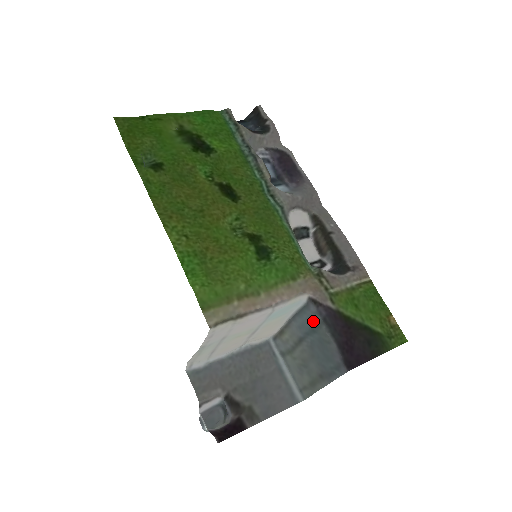
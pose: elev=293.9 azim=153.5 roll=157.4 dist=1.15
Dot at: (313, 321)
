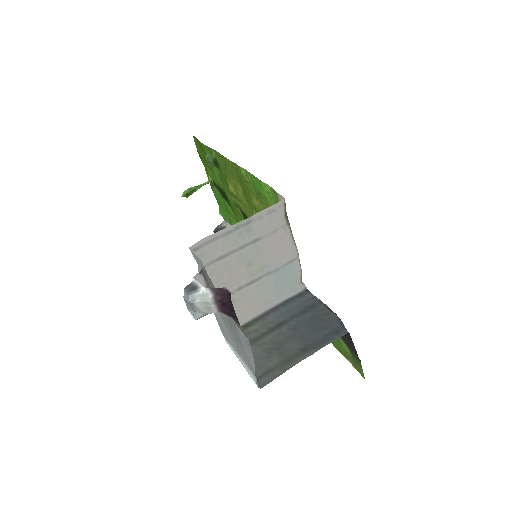
Dot at: (307, 304)
